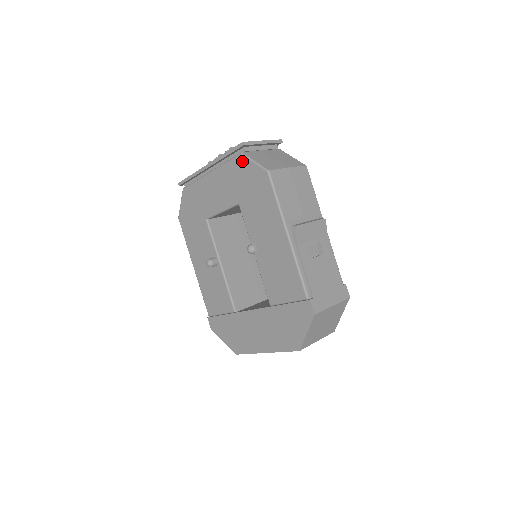
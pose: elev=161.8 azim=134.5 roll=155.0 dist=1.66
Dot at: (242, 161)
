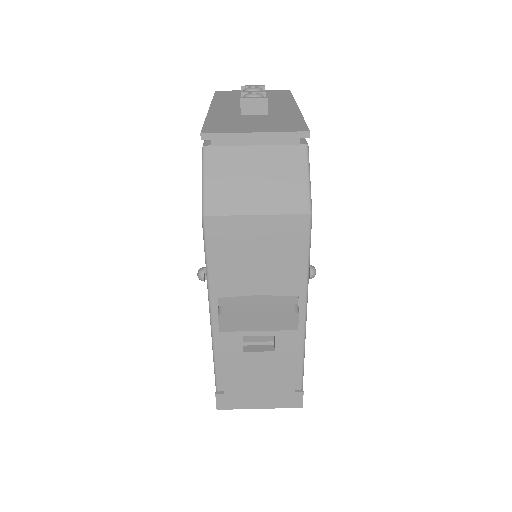
Dot at: occluded
